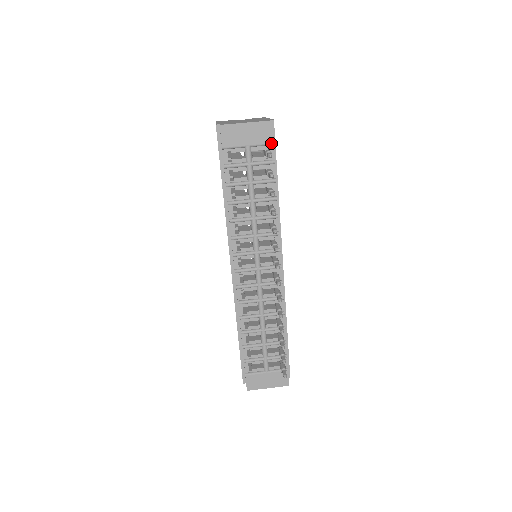
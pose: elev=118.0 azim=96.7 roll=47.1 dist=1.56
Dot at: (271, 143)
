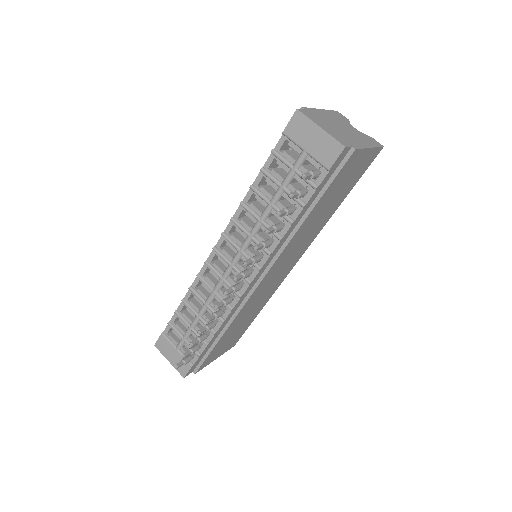
Dot at: (327, 168)
